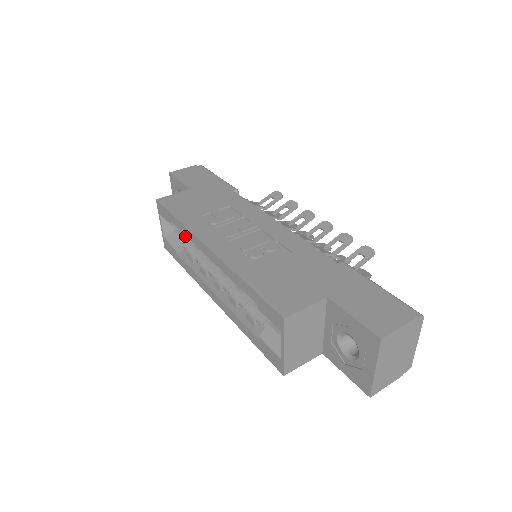
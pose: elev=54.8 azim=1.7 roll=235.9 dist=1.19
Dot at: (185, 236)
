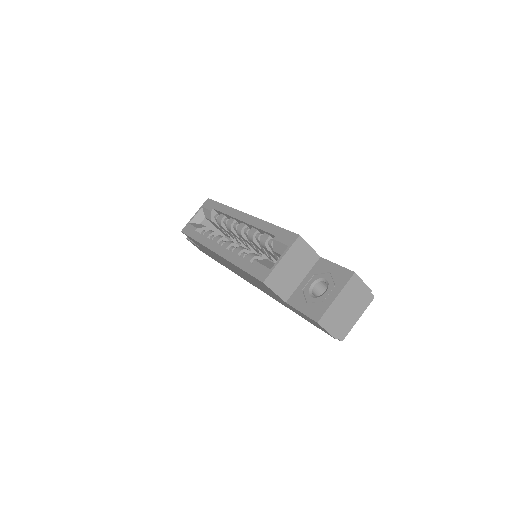
Dot at: occluded
